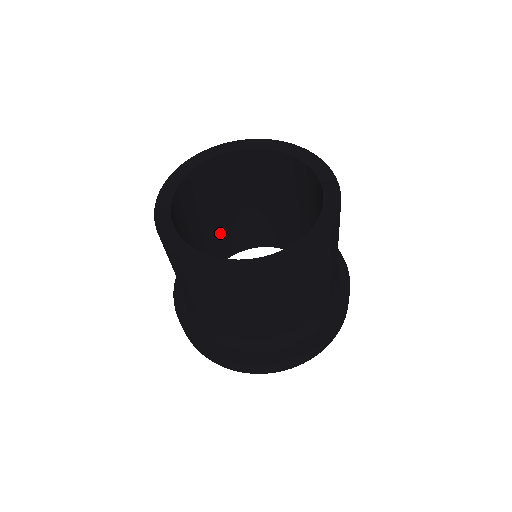
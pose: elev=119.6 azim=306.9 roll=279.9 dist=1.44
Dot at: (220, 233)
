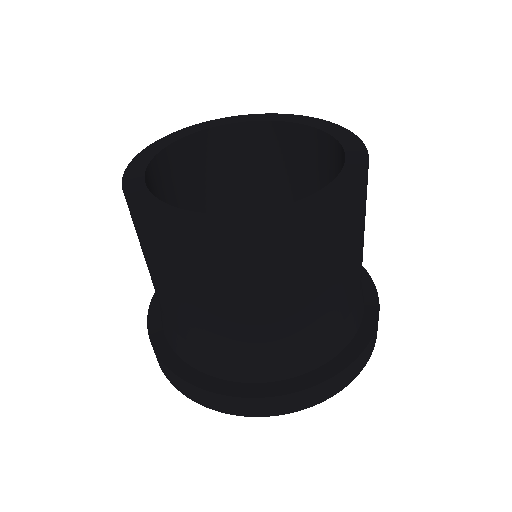
Dot at: occluded
